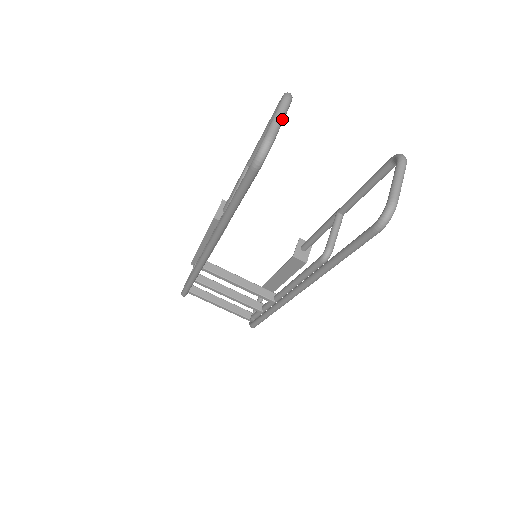
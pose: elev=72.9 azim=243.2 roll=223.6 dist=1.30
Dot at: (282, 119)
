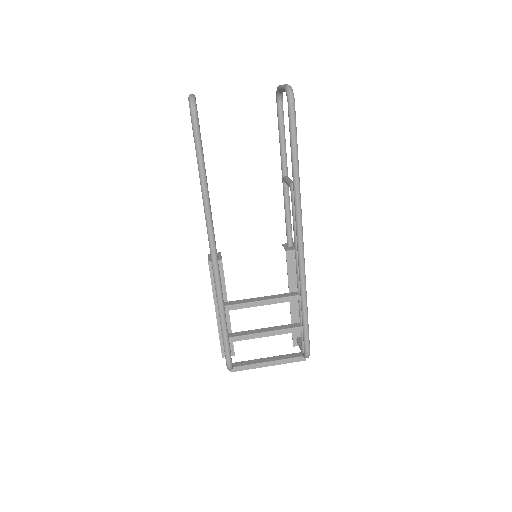
Dot at: occluded
